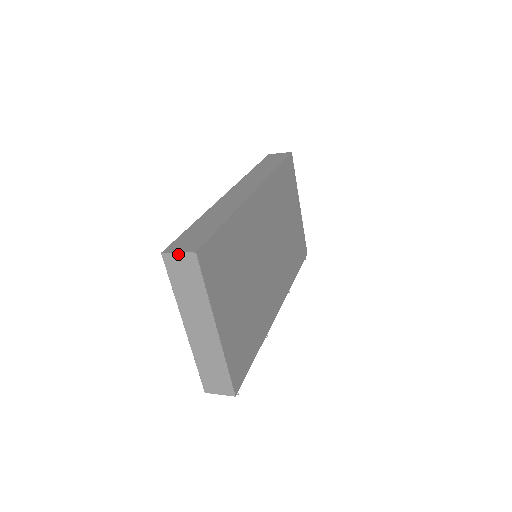
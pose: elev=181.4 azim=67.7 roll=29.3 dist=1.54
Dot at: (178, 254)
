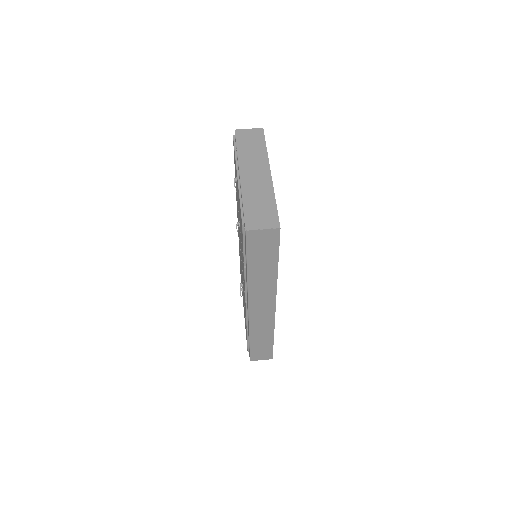
Dot at: (261, 359)
